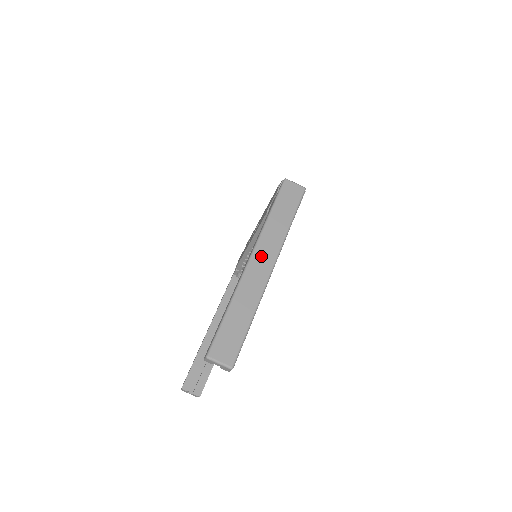
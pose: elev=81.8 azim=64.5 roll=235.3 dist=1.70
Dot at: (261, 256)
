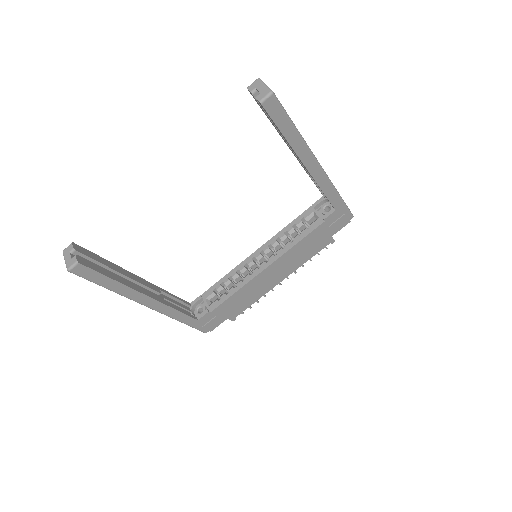
Dot at: occluded
